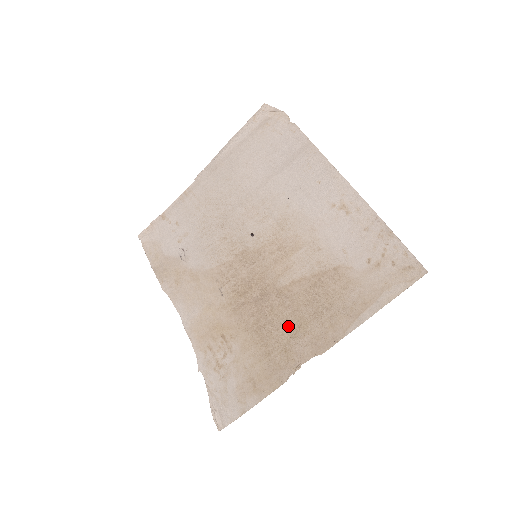
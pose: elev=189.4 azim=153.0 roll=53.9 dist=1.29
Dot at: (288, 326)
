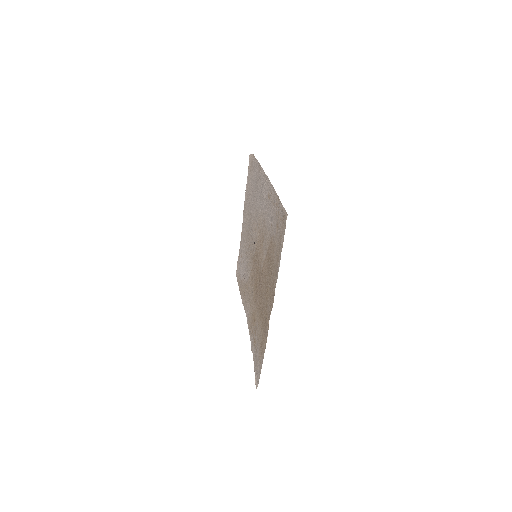
Dot at: (265, 296)
